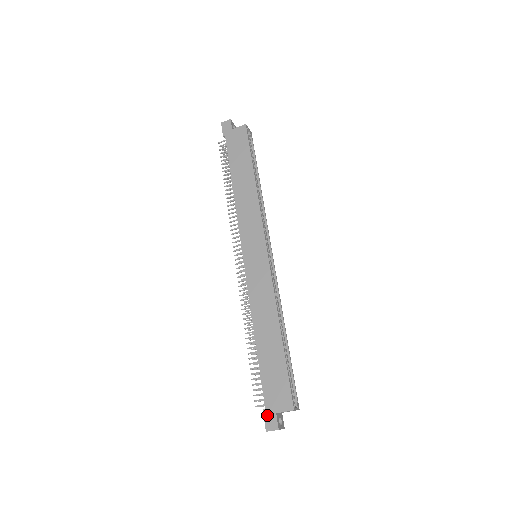
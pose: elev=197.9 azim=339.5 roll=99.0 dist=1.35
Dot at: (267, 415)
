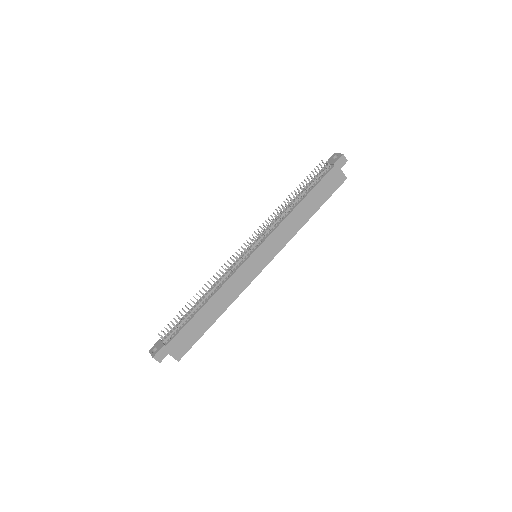
Dot at: (163, 350)
